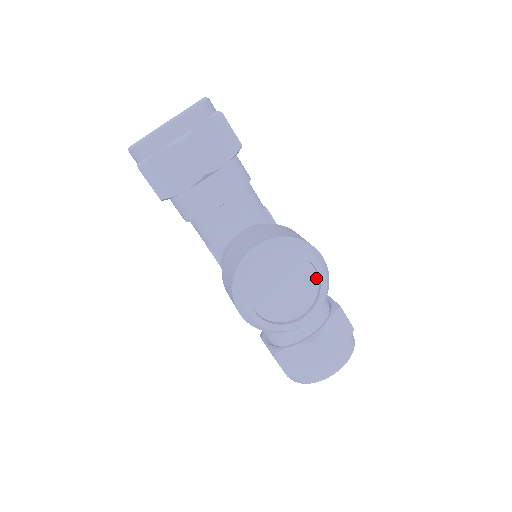
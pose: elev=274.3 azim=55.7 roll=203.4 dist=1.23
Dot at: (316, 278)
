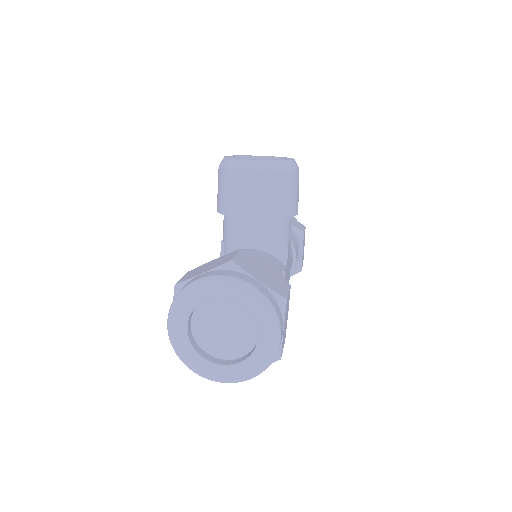
Dot at: occluded
